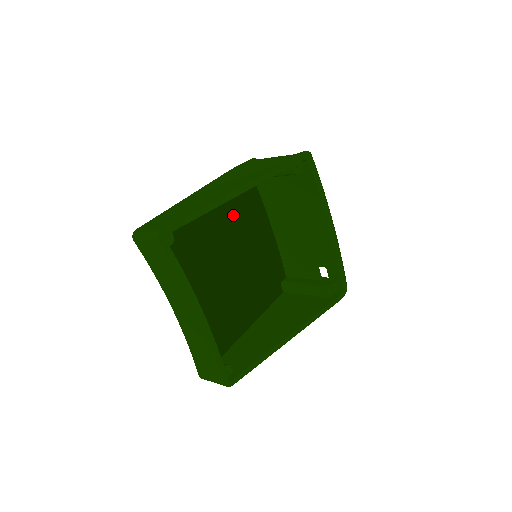
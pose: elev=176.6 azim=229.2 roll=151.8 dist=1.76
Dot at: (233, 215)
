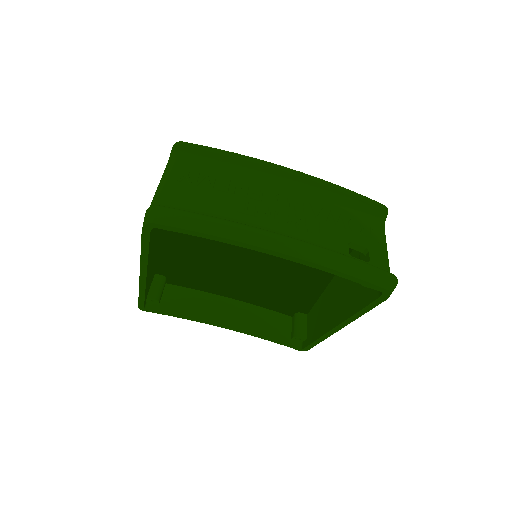
Dot at: occluded
